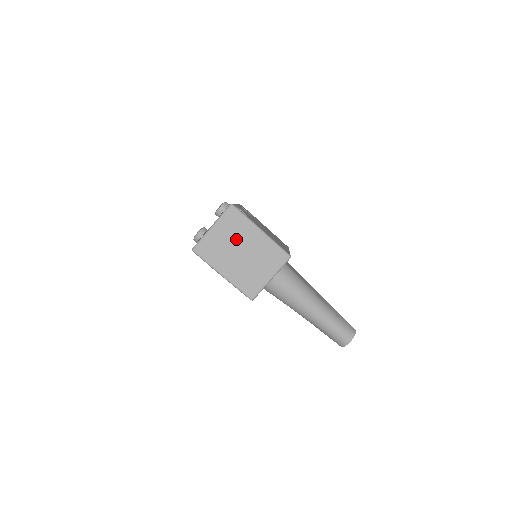
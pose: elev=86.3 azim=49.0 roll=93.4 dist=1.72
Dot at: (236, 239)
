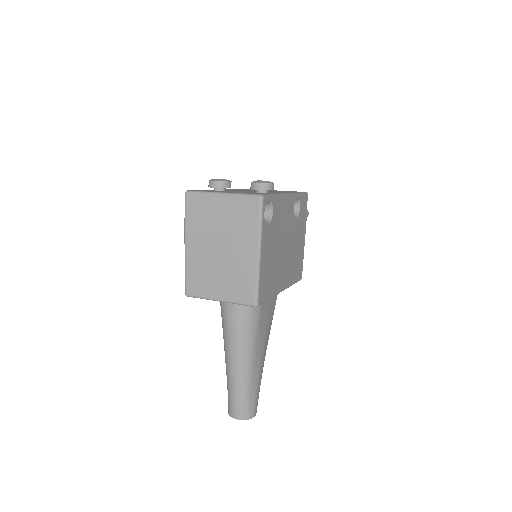
Dot at: (230, 231)
